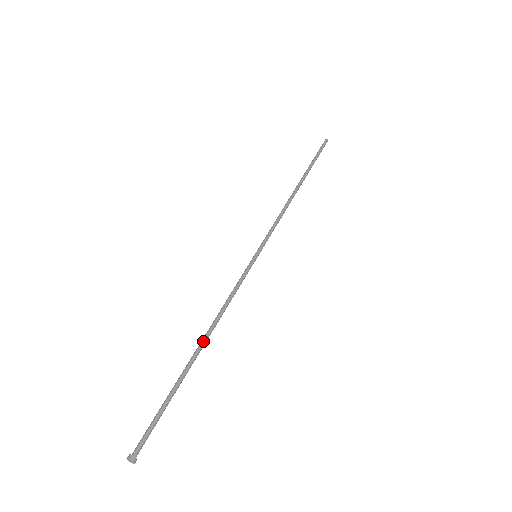
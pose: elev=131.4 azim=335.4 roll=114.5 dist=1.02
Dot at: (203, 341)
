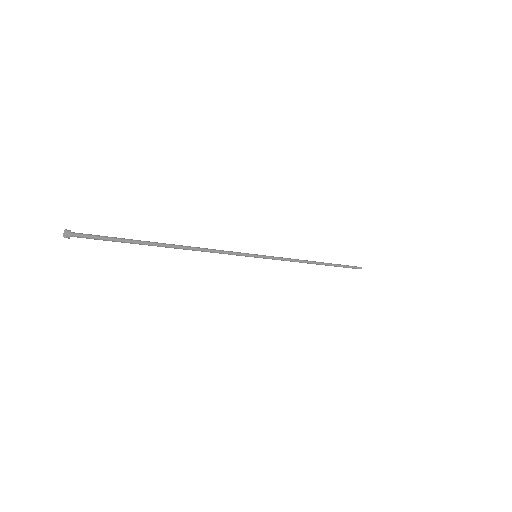
Dot at: (177, 245)
